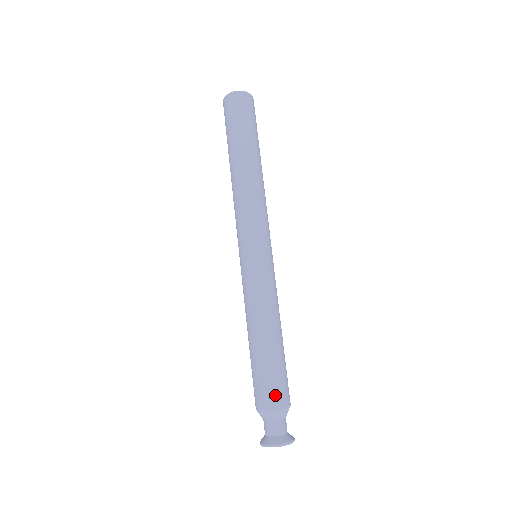
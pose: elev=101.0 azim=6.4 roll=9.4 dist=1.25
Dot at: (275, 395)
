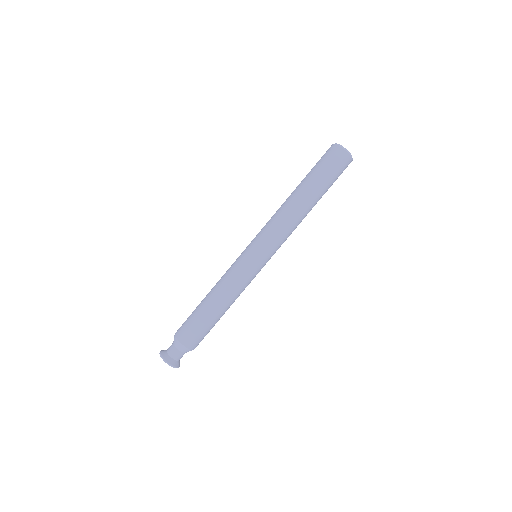
Dot at: (182, 331)
